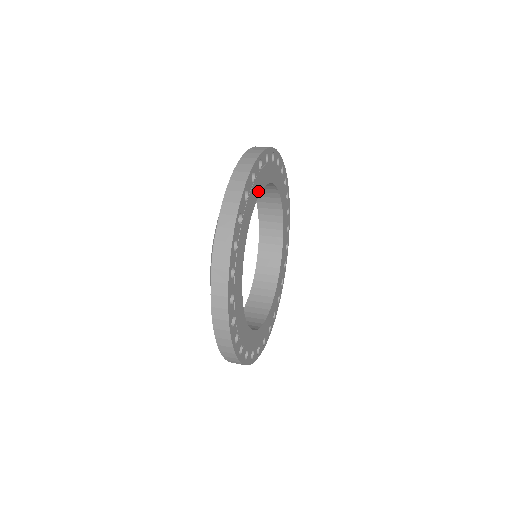
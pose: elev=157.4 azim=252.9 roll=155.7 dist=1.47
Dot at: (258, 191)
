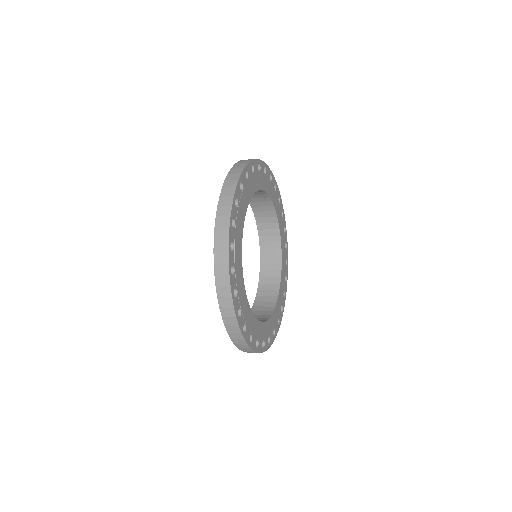
Dot at: (257, 186)
